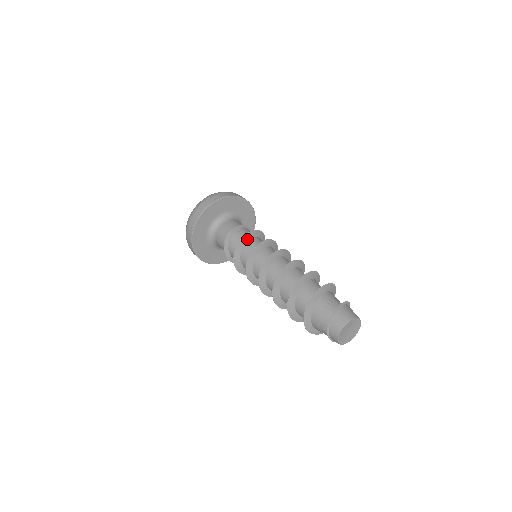
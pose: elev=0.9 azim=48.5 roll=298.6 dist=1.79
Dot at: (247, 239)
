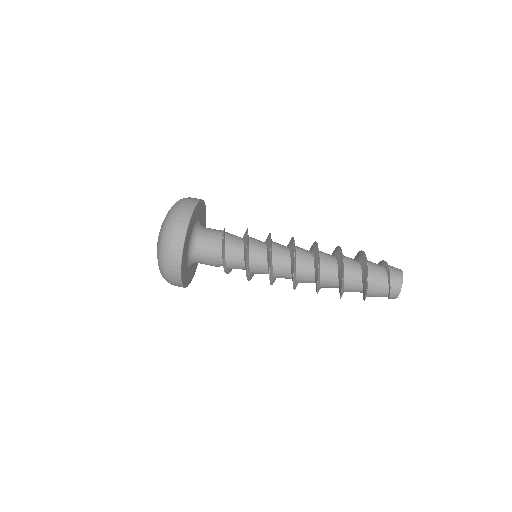
Dot at: (248, 240)
